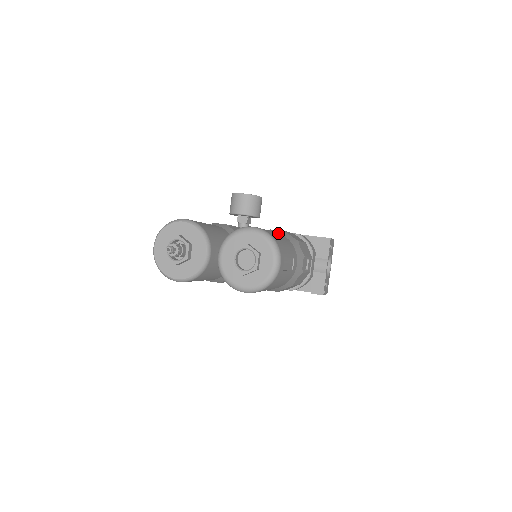
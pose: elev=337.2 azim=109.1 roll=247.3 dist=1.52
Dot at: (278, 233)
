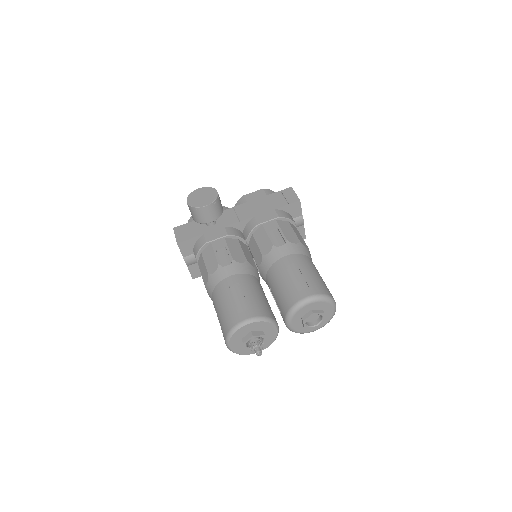
Dot at: (296, 259)
